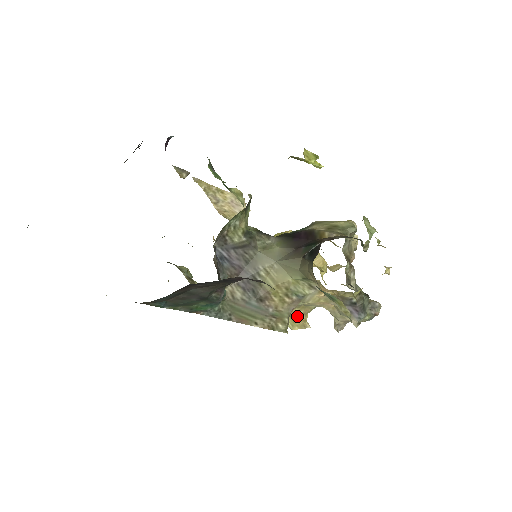
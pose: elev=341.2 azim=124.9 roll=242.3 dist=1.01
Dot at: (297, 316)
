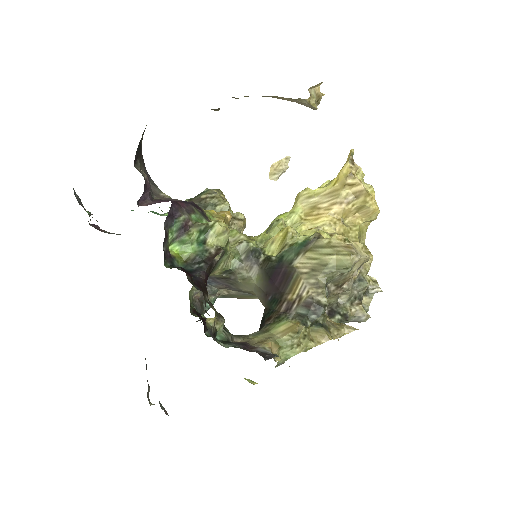
Dot at: occluded
